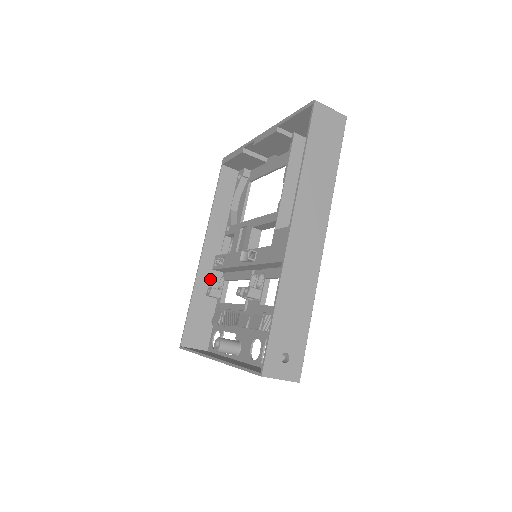
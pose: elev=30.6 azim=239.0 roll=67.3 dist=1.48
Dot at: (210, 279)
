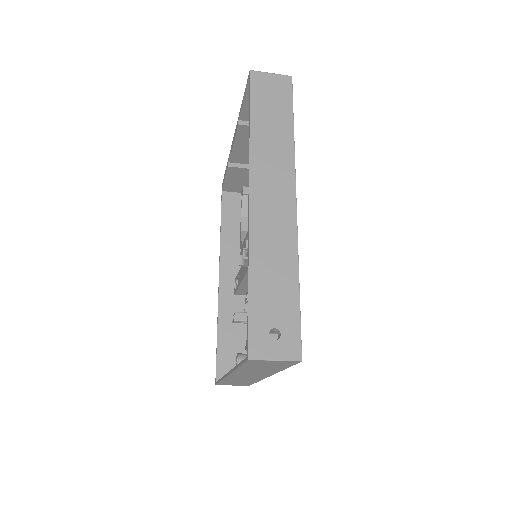
Dot at: (234, 305)
